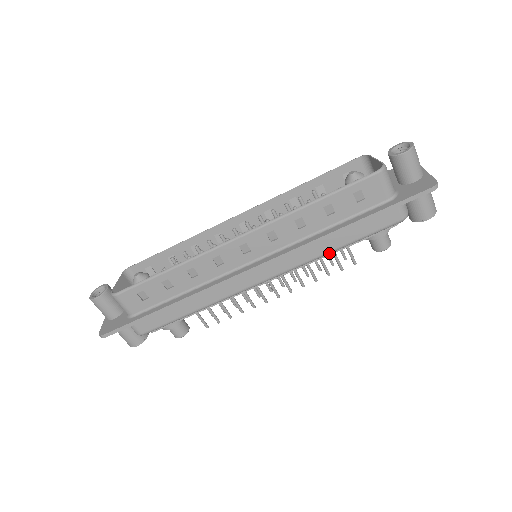
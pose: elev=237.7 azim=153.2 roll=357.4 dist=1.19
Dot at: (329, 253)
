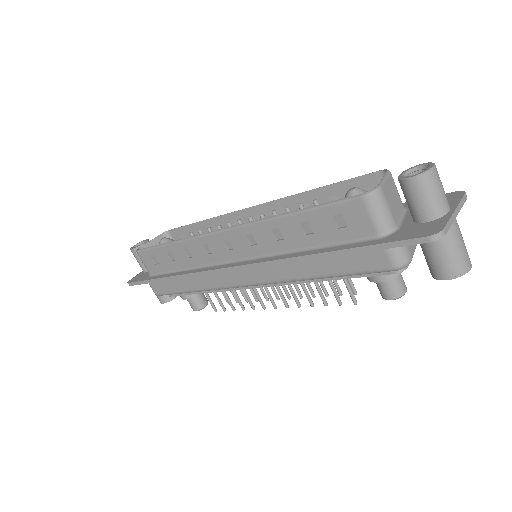
Dot at: (308, 279)
